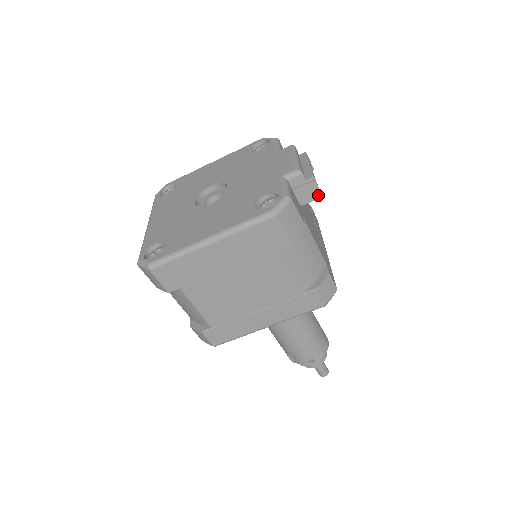
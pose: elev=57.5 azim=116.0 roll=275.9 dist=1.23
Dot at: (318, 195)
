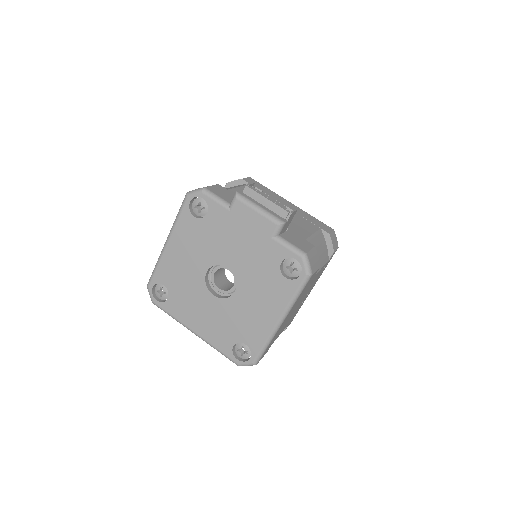
Dot at: (295, 213)
